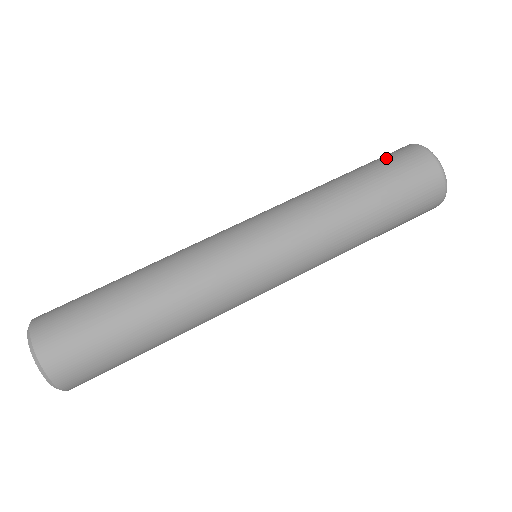
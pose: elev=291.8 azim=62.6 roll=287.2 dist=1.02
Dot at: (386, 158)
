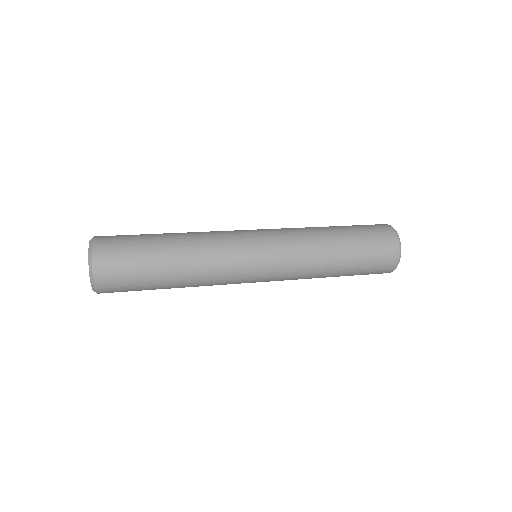
Dot at: occluded
